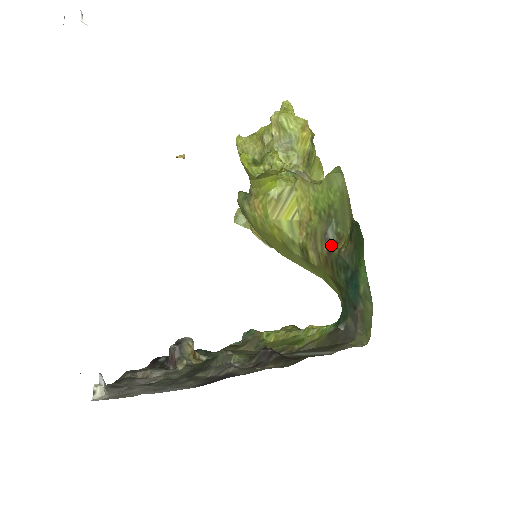
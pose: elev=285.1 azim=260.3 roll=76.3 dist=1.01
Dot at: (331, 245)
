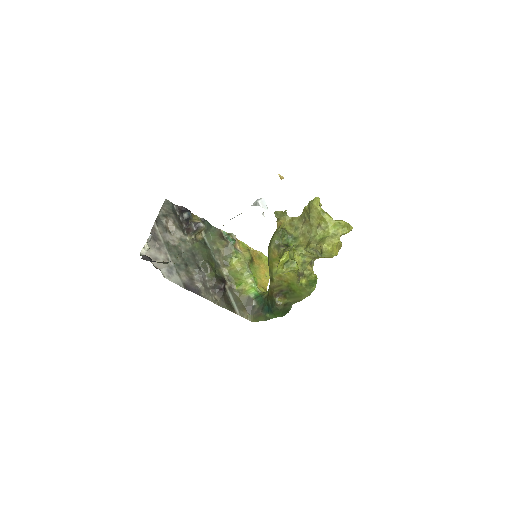
Dot at: (279, 294)
